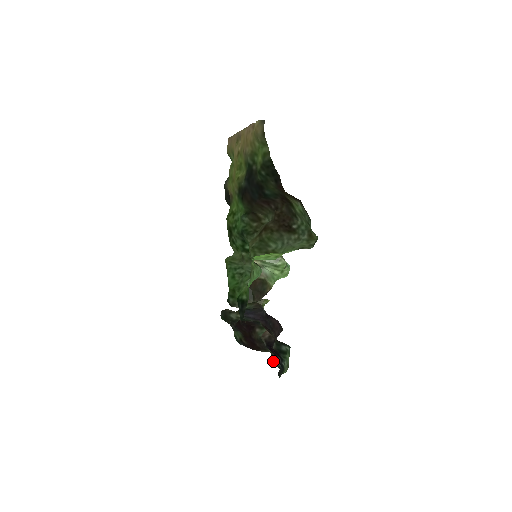
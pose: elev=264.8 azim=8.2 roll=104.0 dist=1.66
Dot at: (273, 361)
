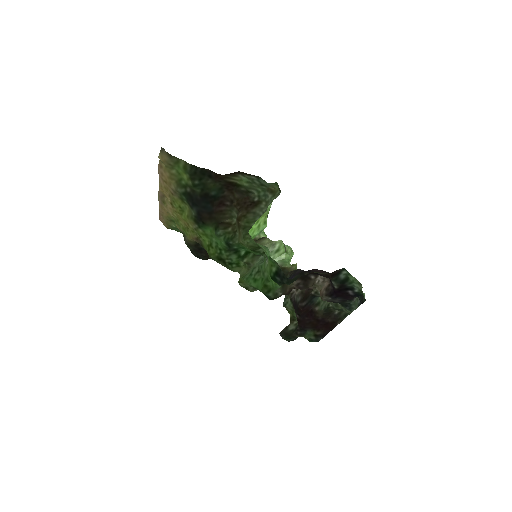
Dot at: (351, 310)
